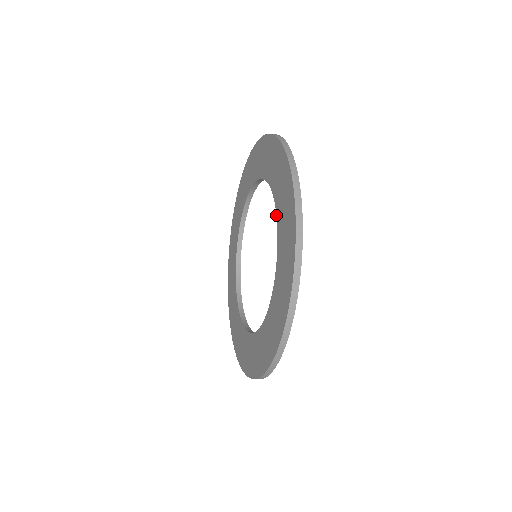
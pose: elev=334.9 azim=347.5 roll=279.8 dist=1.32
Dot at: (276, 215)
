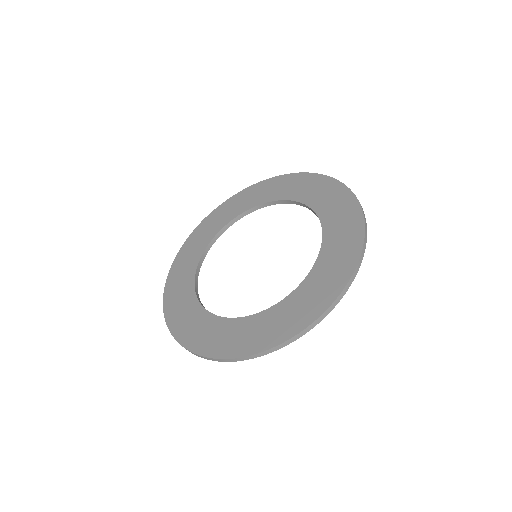
Dot at: (322, 235)
